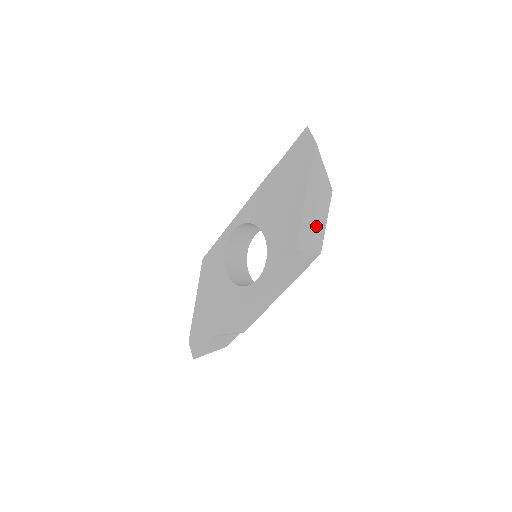
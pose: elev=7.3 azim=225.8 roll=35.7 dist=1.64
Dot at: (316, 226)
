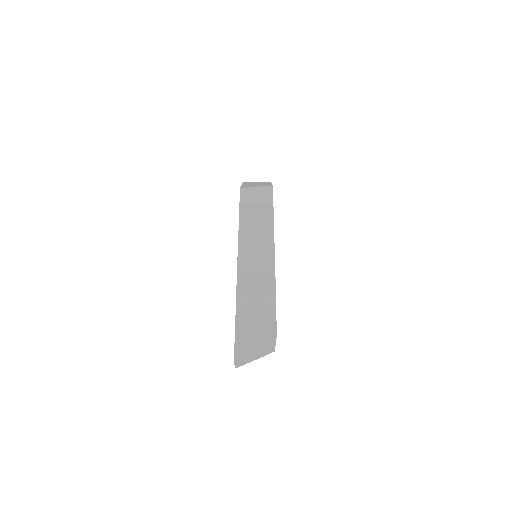
Dot at: occluded
